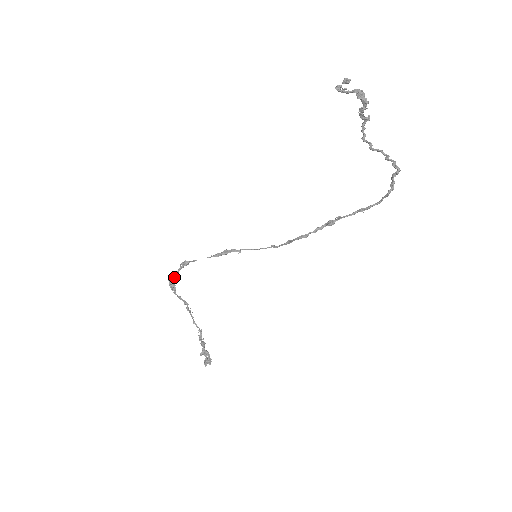
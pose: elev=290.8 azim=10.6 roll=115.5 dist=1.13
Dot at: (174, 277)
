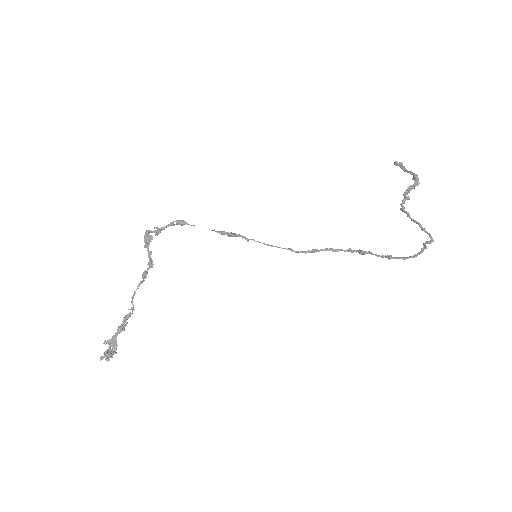
Dot at: (157, 230)
